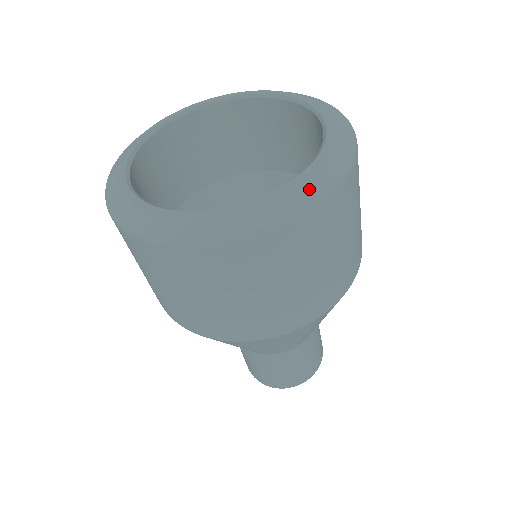
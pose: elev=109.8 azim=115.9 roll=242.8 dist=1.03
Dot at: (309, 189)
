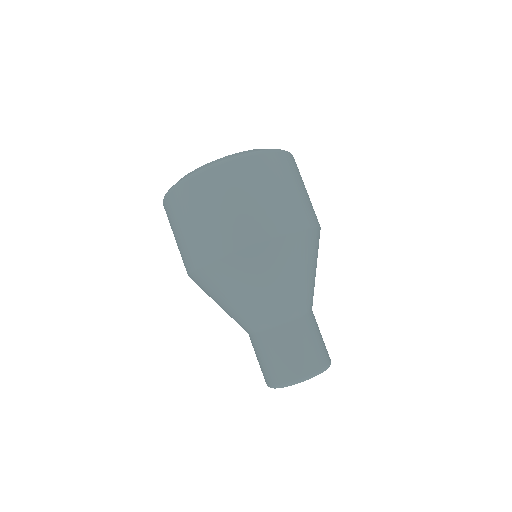
Dot at: occluded
